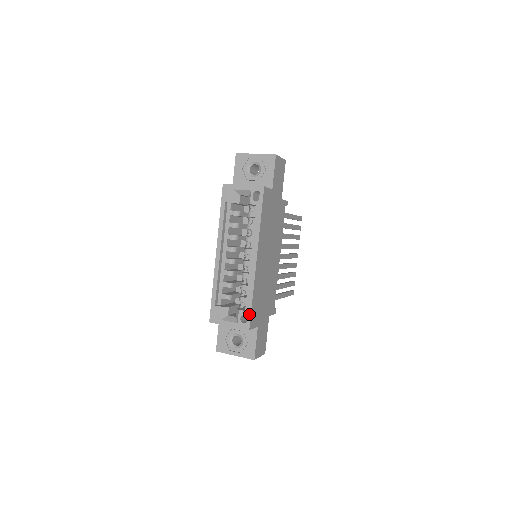
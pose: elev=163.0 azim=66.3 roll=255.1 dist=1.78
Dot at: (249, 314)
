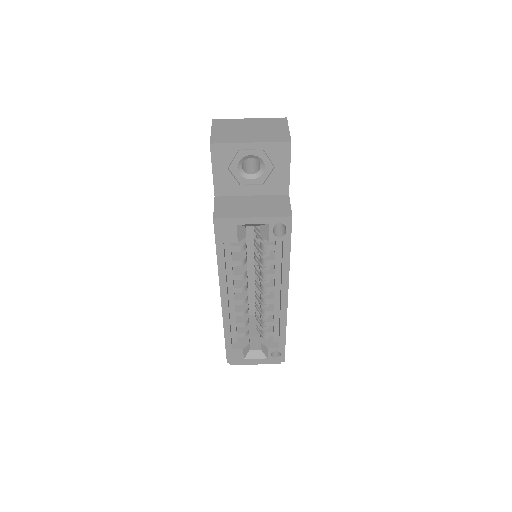
Dot at: (283, 349)
